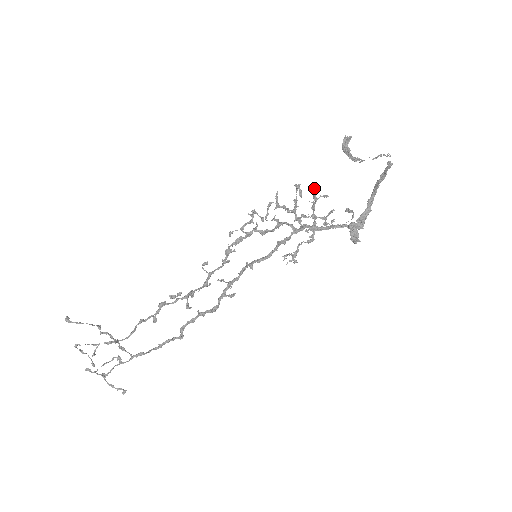
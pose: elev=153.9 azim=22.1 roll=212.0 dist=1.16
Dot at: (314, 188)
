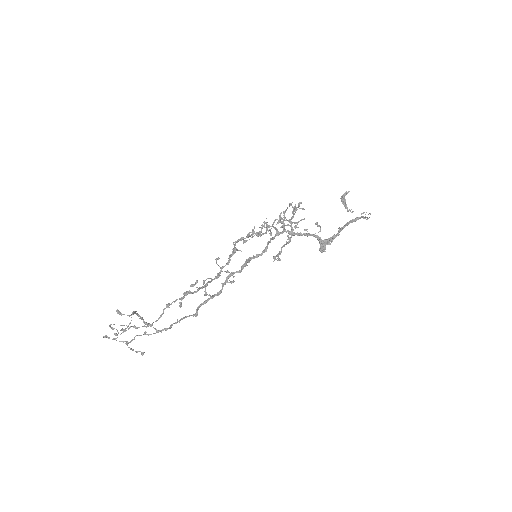
Dot at: (299, 205)
